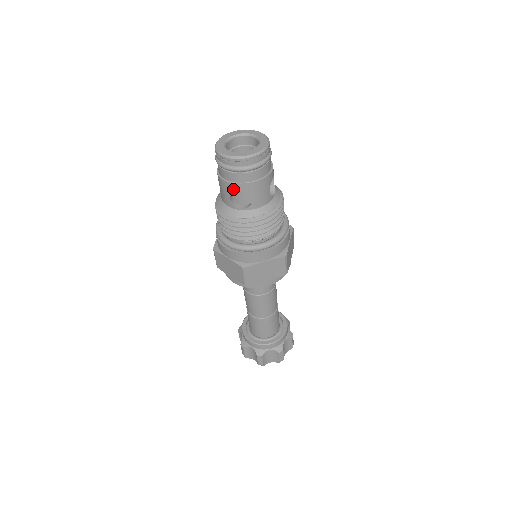
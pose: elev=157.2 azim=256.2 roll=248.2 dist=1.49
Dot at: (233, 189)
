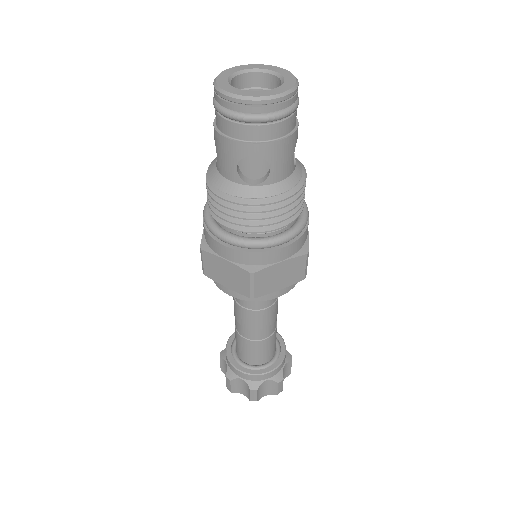
Dot at: (244, 152)
